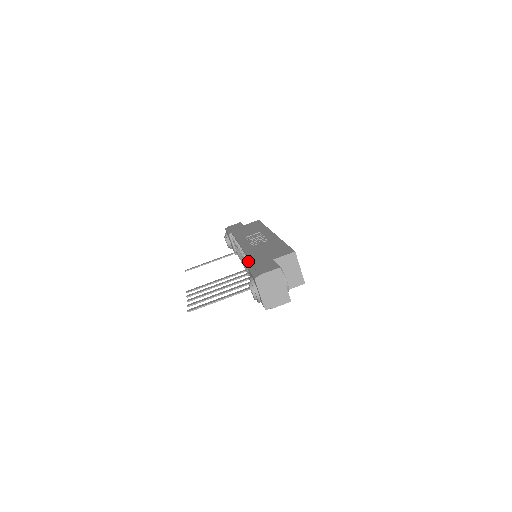
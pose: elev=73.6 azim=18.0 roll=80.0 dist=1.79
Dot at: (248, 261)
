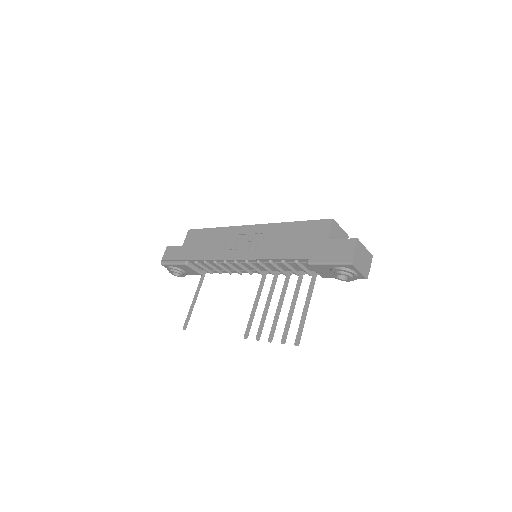
Dot at: (296, 261)
